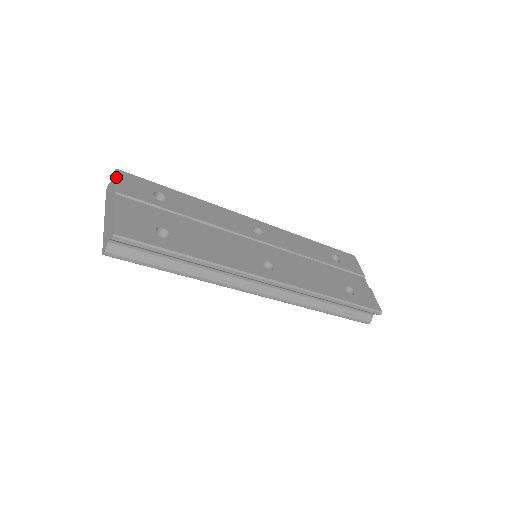
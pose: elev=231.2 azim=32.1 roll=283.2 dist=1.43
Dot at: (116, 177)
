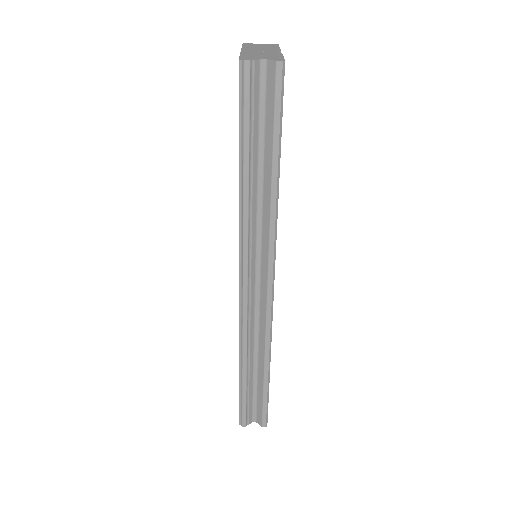
Dot at: occluded
